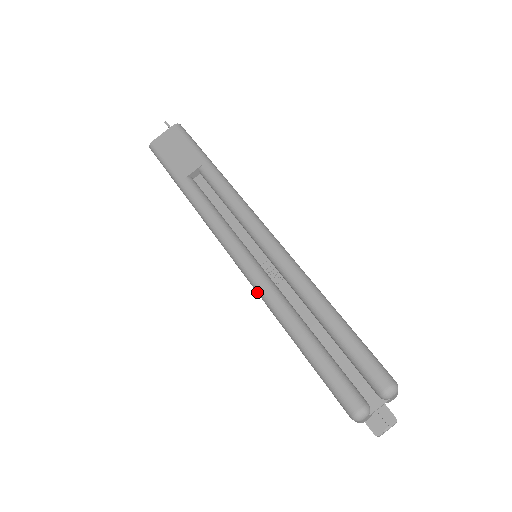
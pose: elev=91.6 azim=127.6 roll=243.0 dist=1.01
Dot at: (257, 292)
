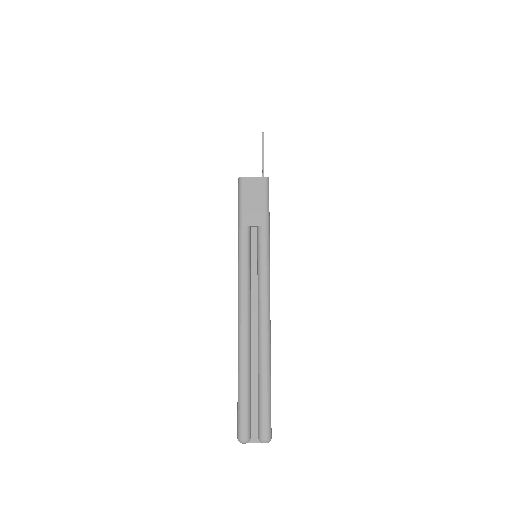
Dot at: (238, 337)
